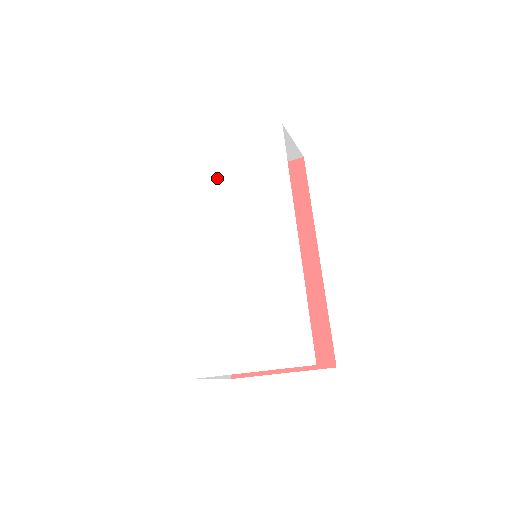
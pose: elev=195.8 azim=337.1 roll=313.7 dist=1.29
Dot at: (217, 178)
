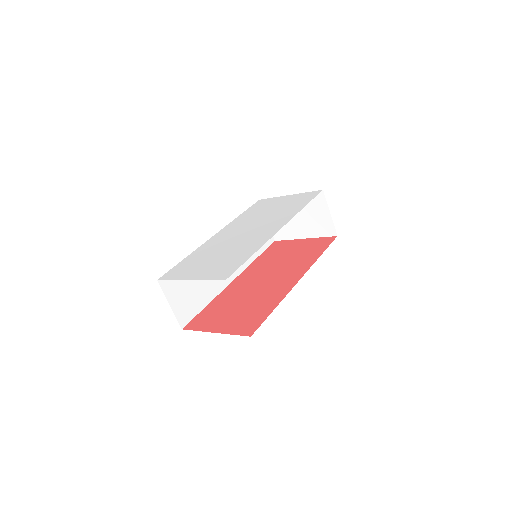
Dot at: (266, 207)
